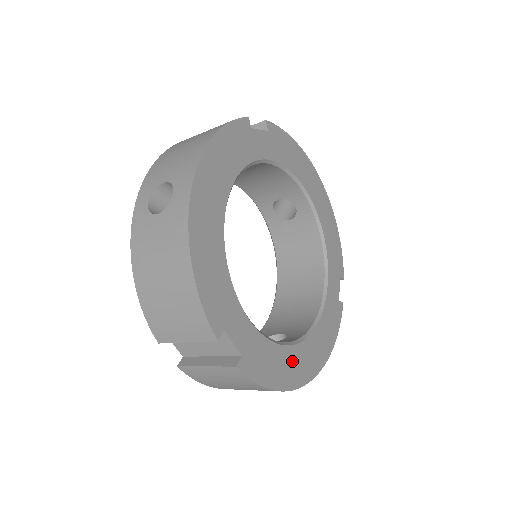
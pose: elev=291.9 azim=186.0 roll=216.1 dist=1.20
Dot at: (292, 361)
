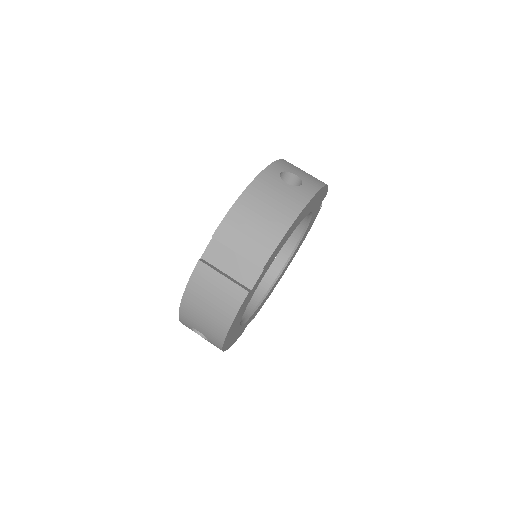
Dot at: (235, 326)
